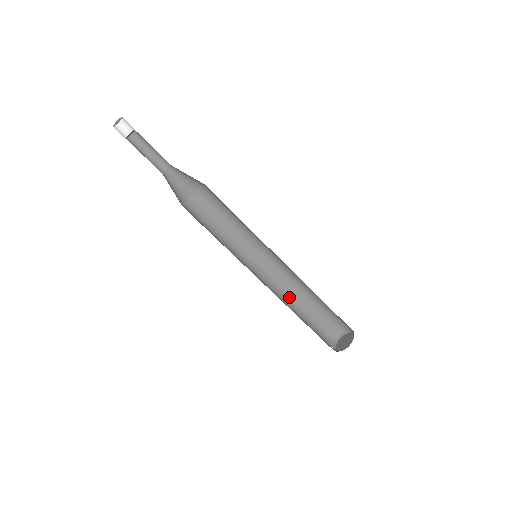
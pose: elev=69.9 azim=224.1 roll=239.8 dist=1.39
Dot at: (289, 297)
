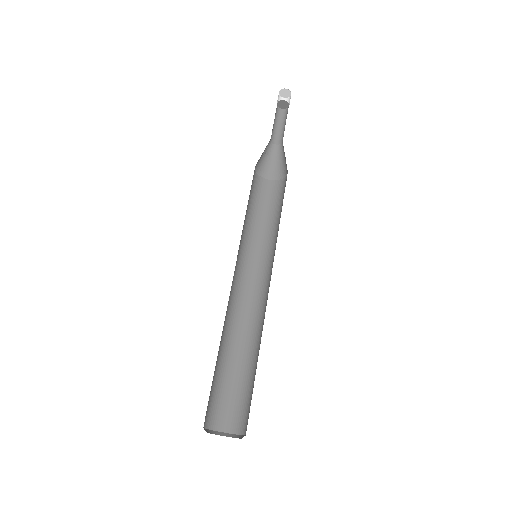
Dot at: (244, 333)
